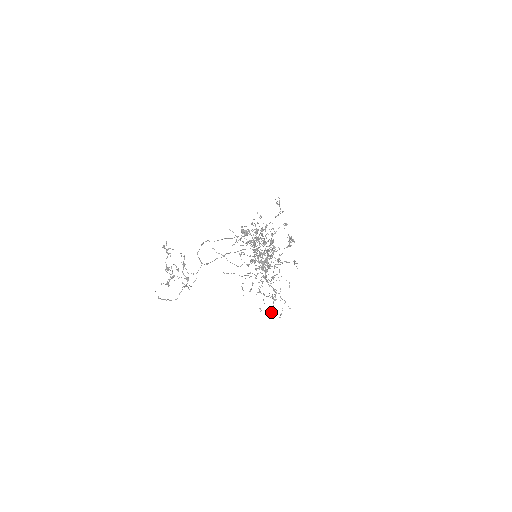
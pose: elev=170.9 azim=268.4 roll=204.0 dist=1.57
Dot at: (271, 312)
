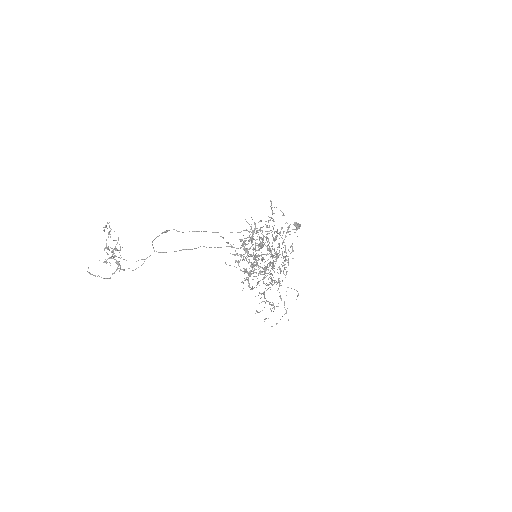
Dot at: (268, 318)
